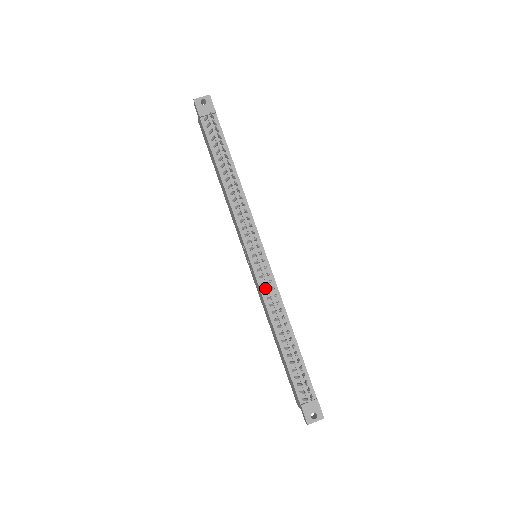
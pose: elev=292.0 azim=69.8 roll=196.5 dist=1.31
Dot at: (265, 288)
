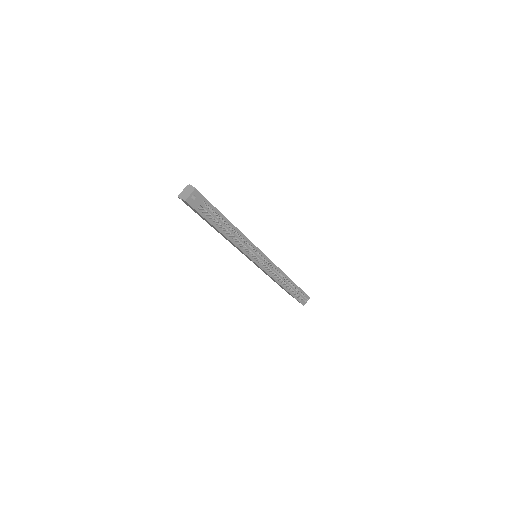
Dot at: (270, 271)
